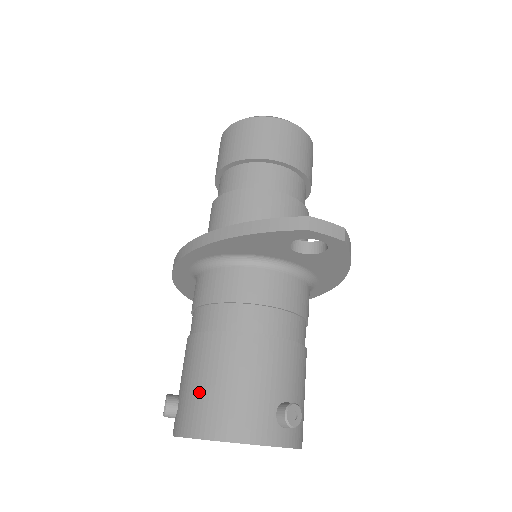
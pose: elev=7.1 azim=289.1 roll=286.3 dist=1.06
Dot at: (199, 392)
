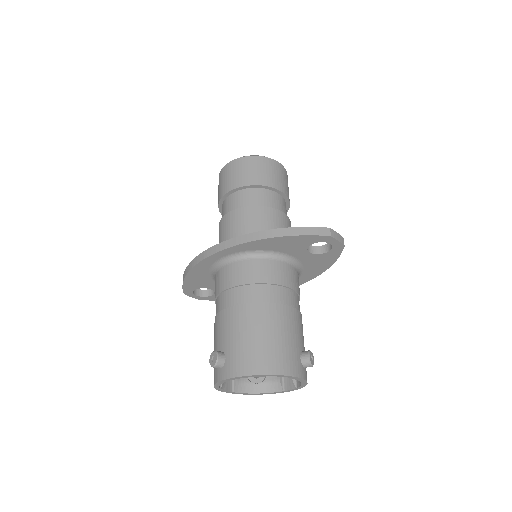
Dot at: (250, 344)
